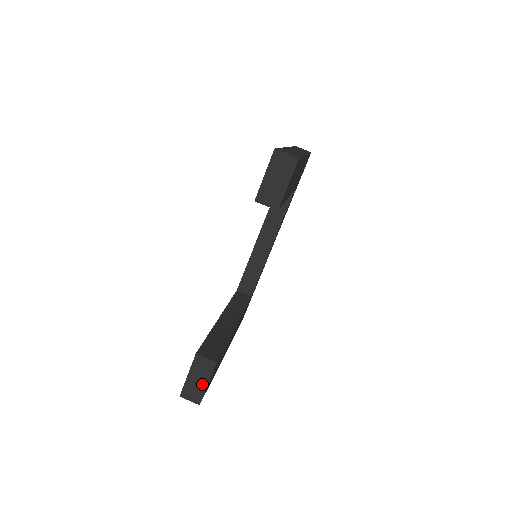
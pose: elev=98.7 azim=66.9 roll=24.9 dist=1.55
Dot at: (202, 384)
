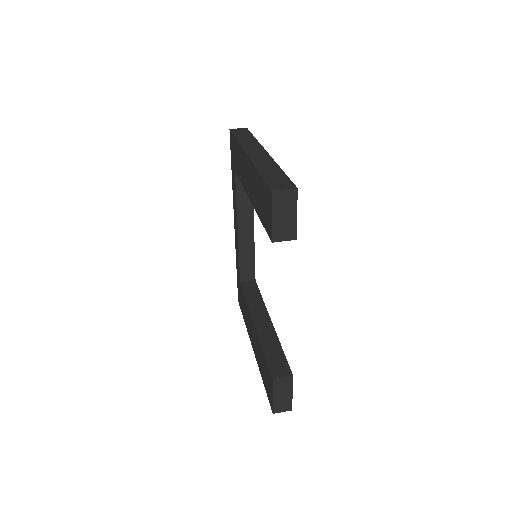
Dot at: (288, 396)
